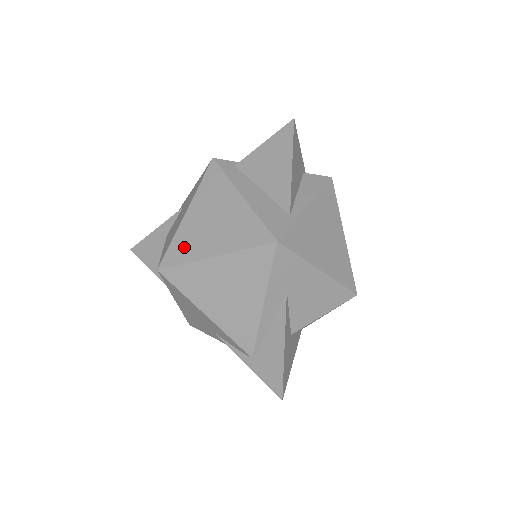
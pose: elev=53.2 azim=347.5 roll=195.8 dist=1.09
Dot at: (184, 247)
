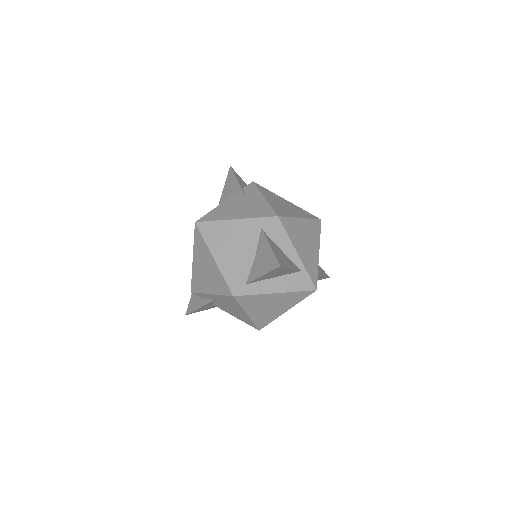
Dot at: (265, 320)
